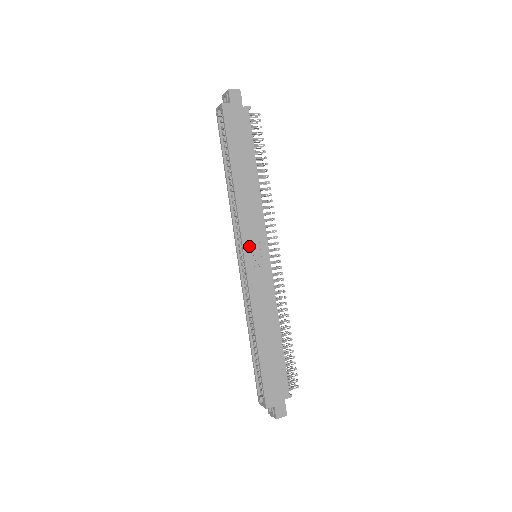
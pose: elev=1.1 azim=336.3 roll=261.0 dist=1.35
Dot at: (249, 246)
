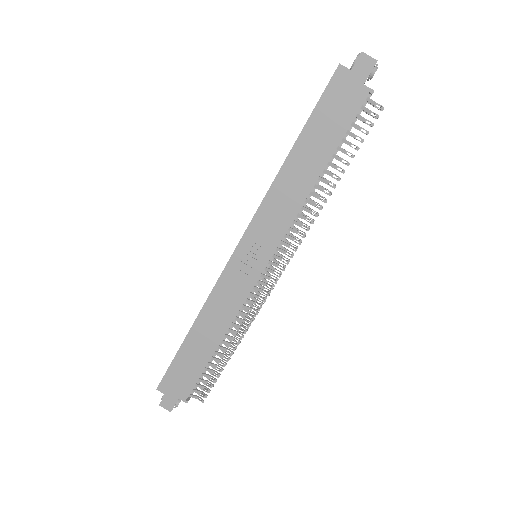
Dot at: (250, 241)
